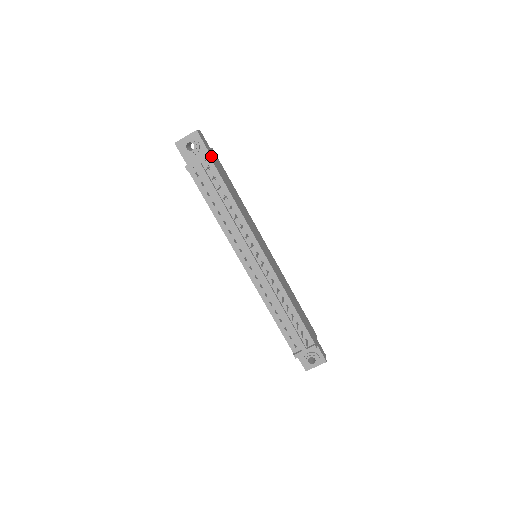
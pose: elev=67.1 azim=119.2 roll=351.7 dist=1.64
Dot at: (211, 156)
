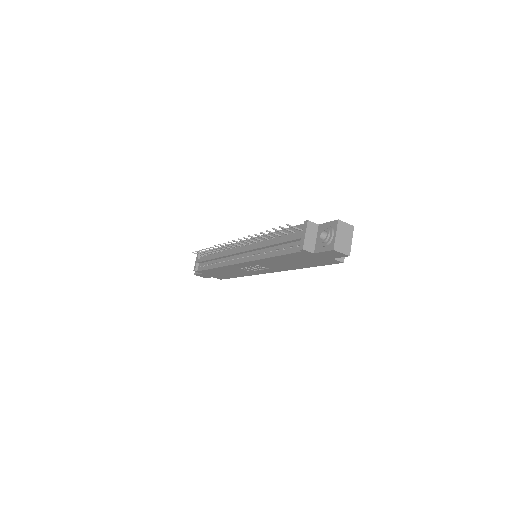
Dot at: occluded
